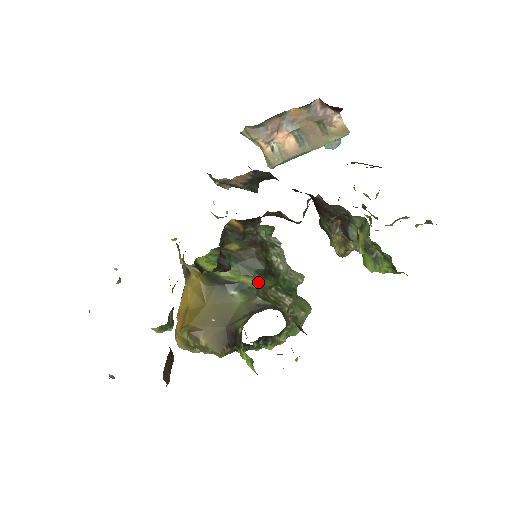
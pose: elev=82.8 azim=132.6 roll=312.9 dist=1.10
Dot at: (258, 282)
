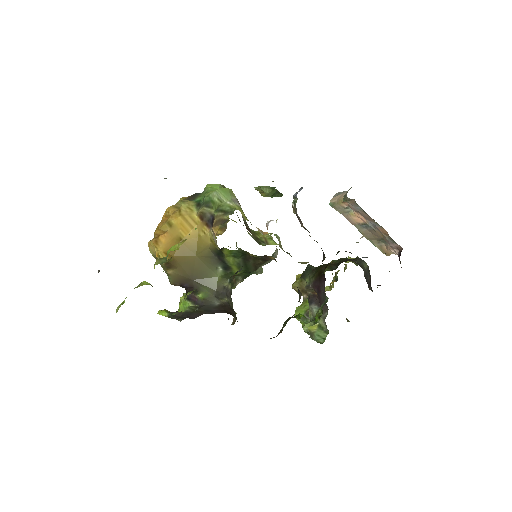
Dot at: (239, 273)
